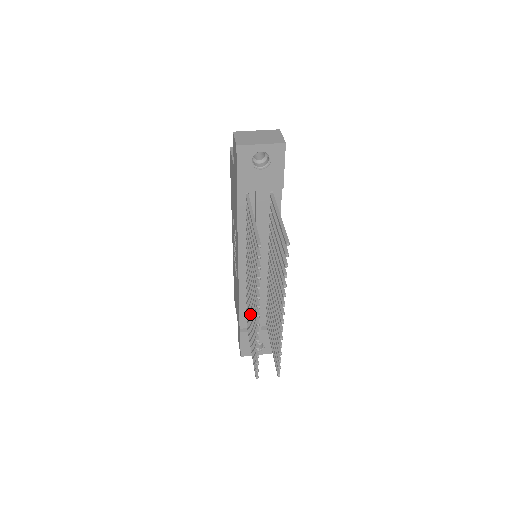
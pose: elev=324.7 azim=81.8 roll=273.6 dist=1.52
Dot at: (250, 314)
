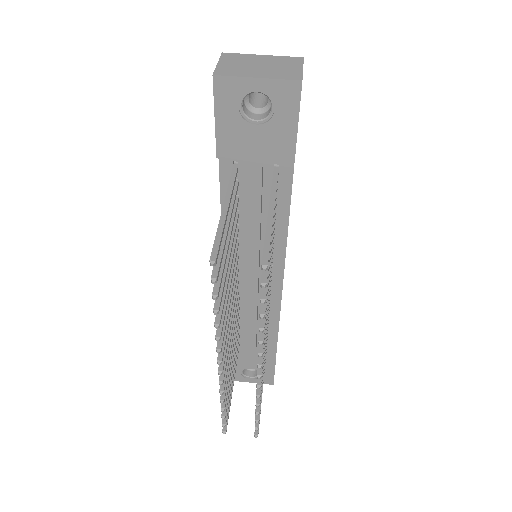
Dot at: occluded
